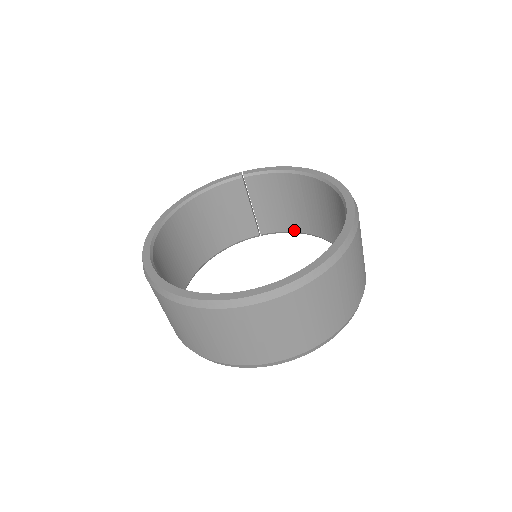
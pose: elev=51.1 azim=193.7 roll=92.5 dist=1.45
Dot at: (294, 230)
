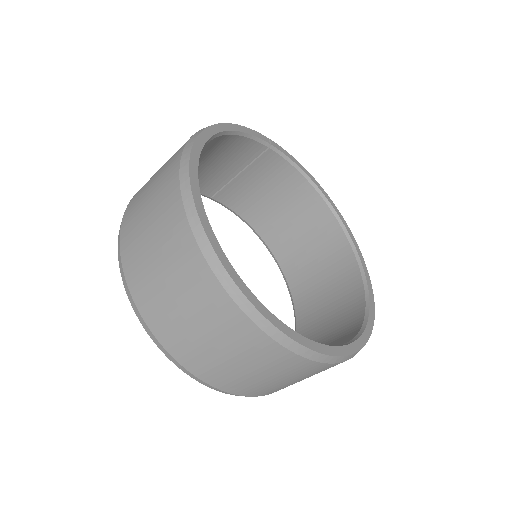
Dot at: (245, 218)
